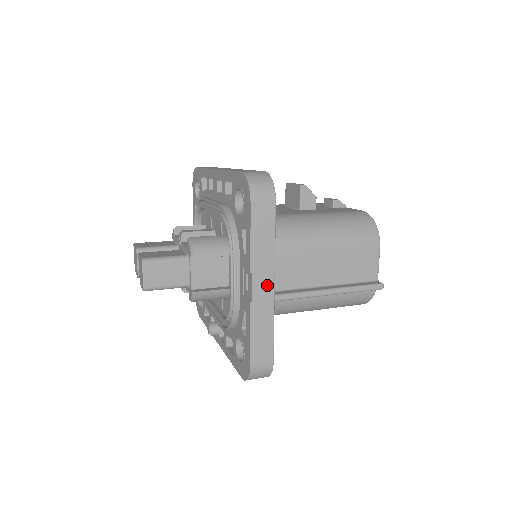
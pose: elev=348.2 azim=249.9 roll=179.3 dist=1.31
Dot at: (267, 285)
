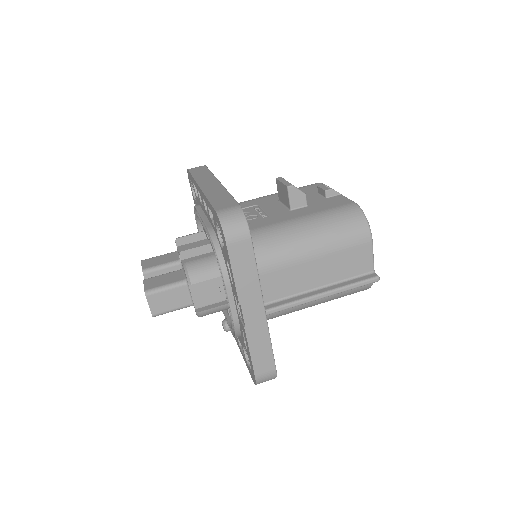
Dot at: (257, 311)
